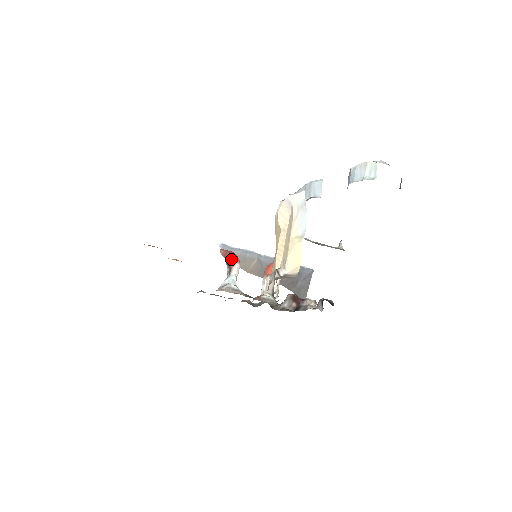
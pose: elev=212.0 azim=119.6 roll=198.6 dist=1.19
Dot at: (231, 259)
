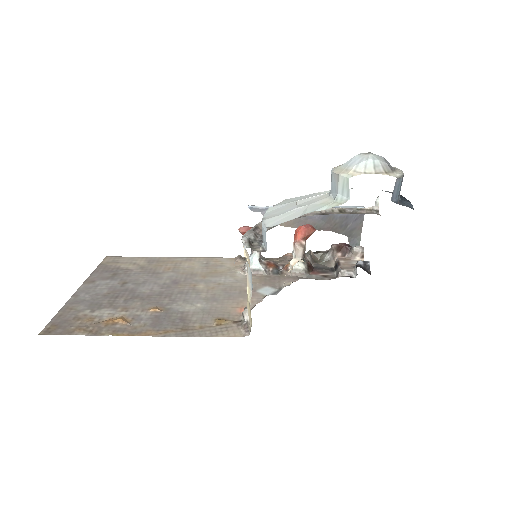
Dot at: occluded
